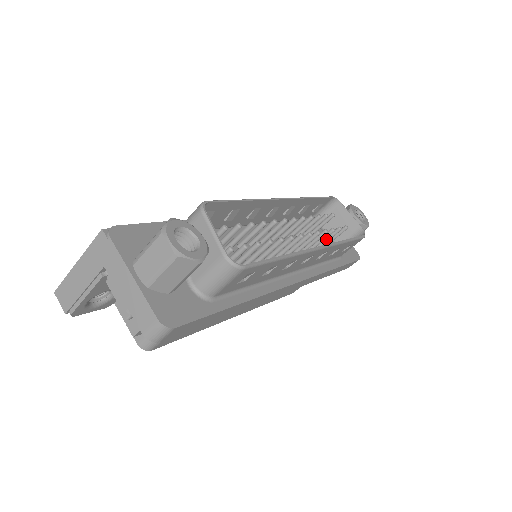
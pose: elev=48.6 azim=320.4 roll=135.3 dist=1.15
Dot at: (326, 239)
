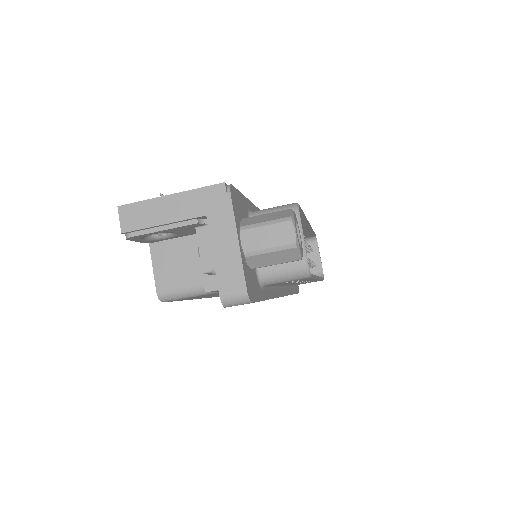
Dot at: occluded
